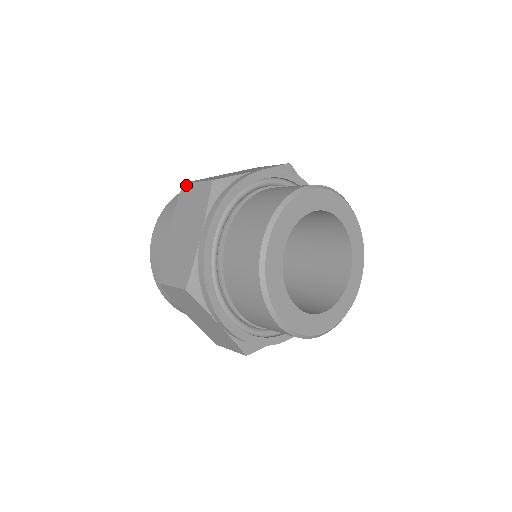
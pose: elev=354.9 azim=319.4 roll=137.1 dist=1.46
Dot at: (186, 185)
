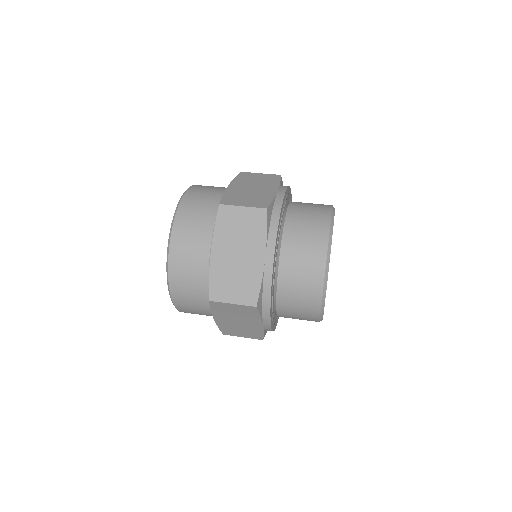
Dot at: (216, 303)
